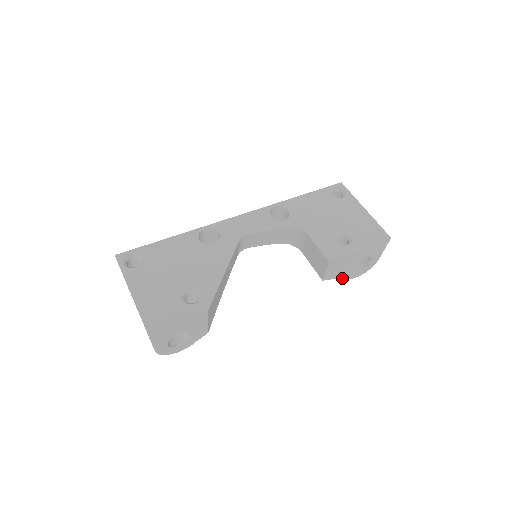
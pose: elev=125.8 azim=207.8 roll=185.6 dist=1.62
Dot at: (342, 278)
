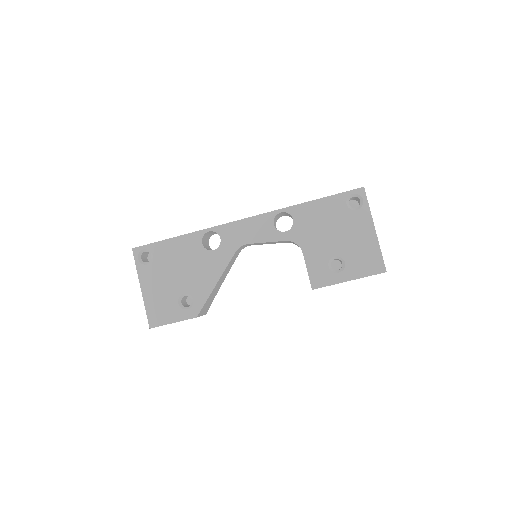
Dot at: occluded
